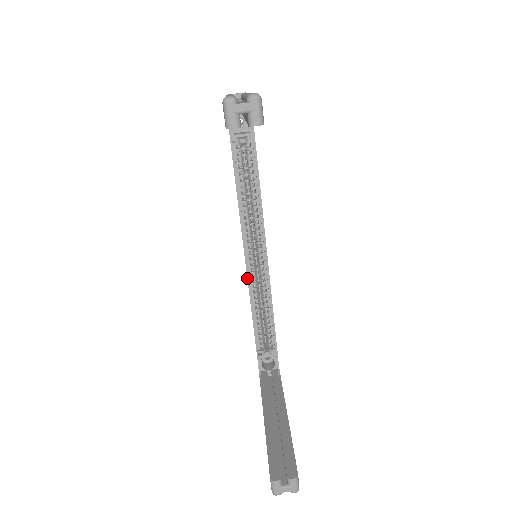
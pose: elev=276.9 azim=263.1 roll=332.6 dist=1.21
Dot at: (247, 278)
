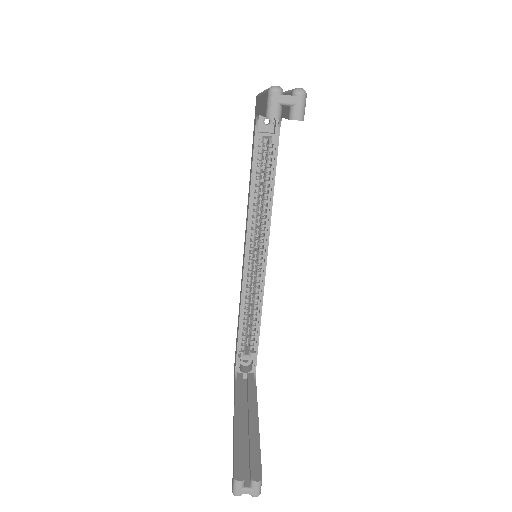
Dot at: (243, 276)
